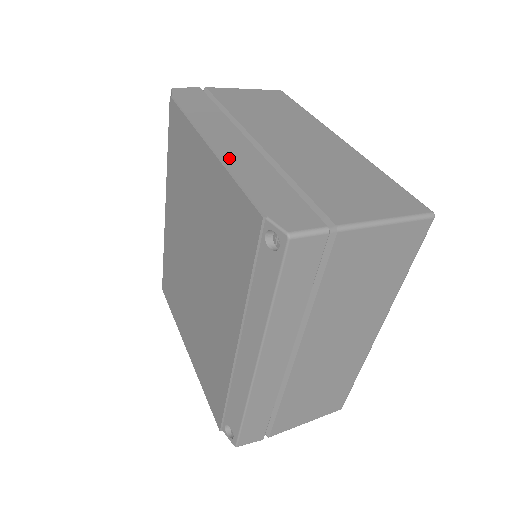
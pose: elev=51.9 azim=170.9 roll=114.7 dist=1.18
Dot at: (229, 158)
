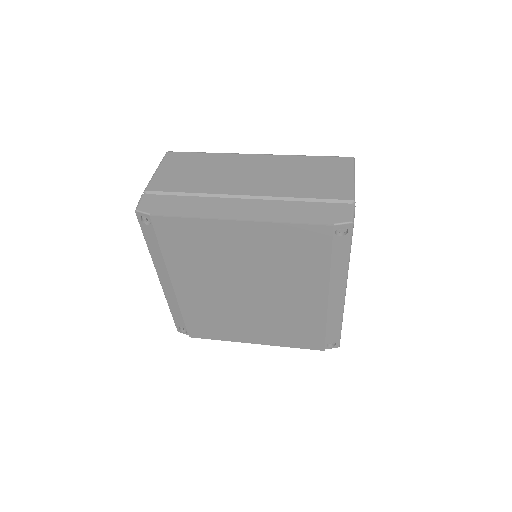
Dot at: (262, 216)
